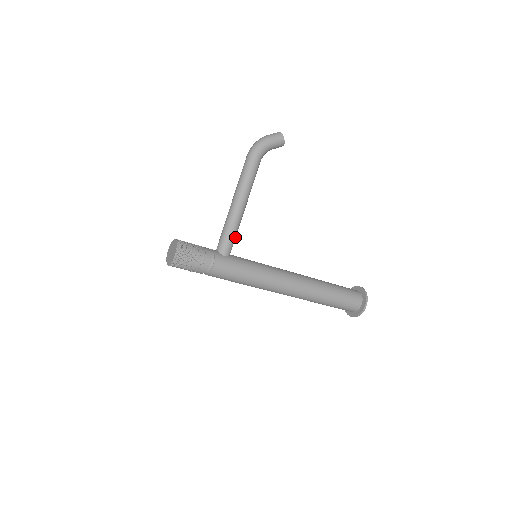
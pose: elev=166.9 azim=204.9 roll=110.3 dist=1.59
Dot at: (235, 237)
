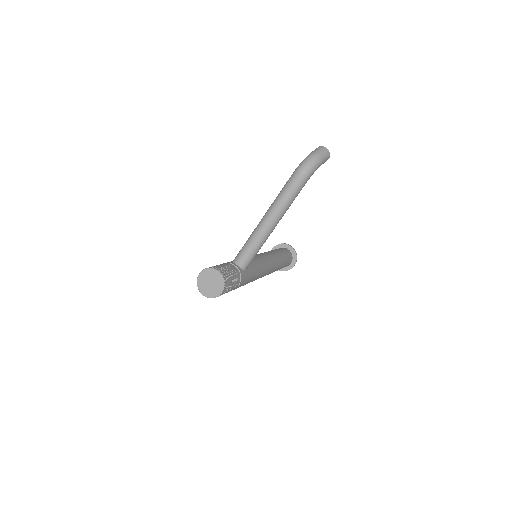
Dot at: occluded
